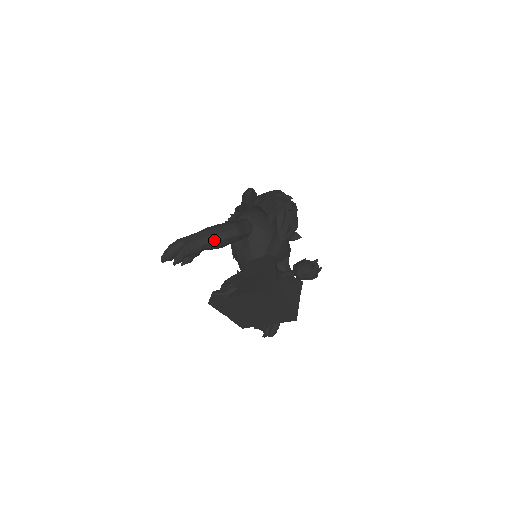
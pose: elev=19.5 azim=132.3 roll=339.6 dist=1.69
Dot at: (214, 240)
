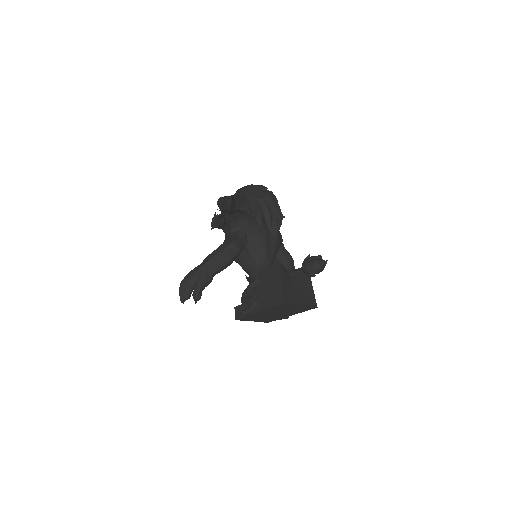
Dot at: (221, 266)
